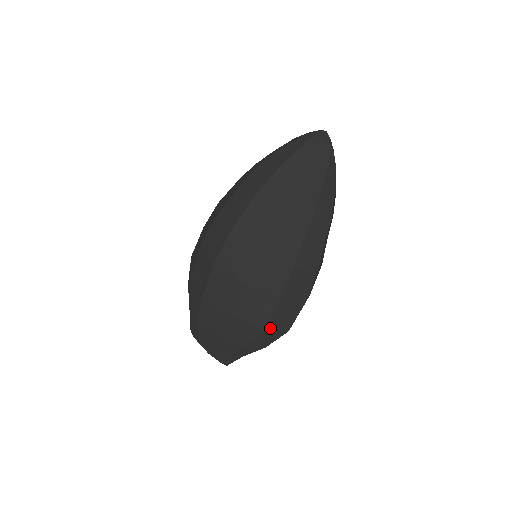
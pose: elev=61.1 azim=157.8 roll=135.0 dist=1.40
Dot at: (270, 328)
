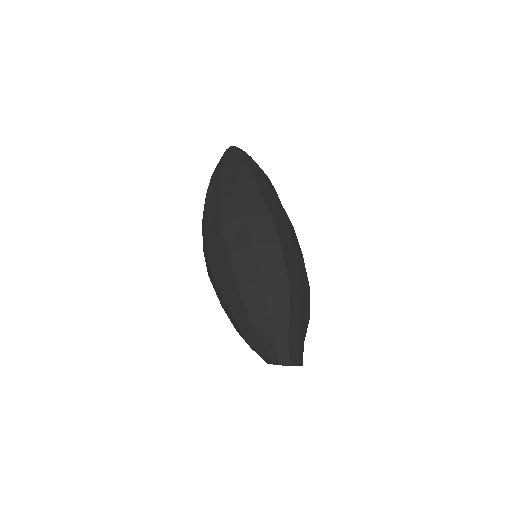
Dot at: (242, 286)
